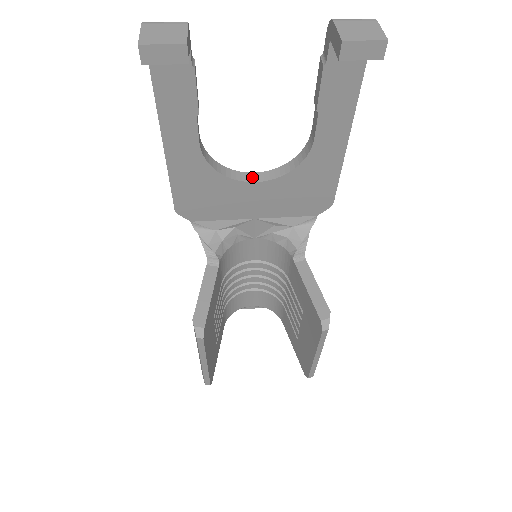
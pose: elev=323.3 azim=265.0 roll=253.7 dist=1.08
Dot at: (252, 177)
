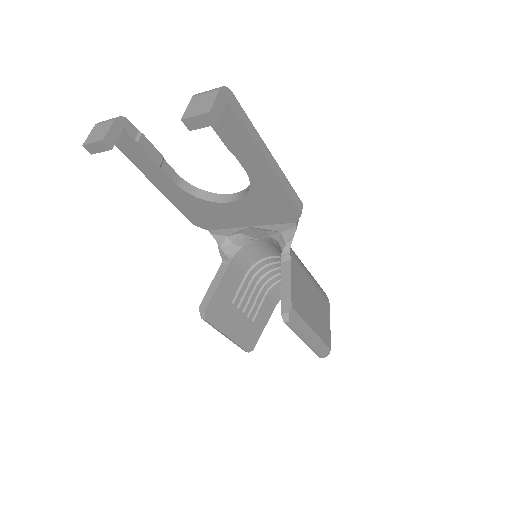
Dot at: (228, 198)
